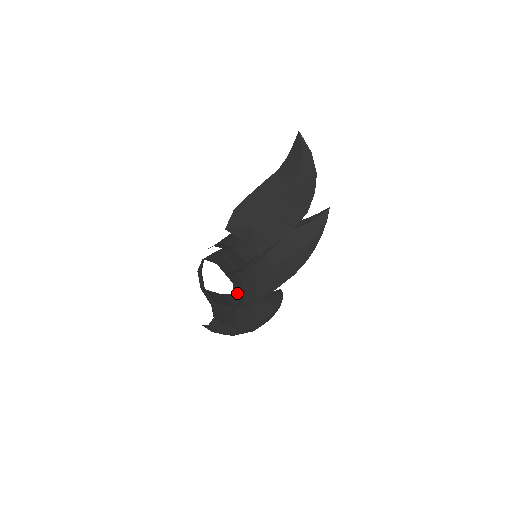
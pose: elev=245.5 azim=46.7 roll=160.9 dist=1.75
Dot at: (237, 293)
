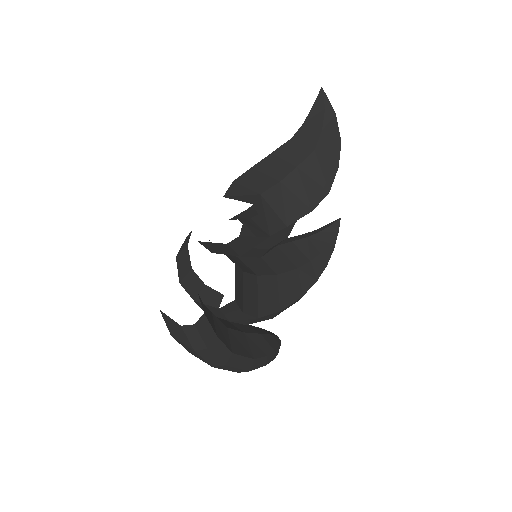
Dot at: (239, 284)
